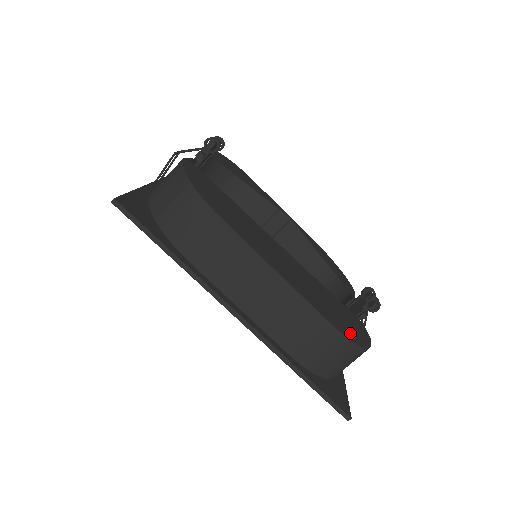
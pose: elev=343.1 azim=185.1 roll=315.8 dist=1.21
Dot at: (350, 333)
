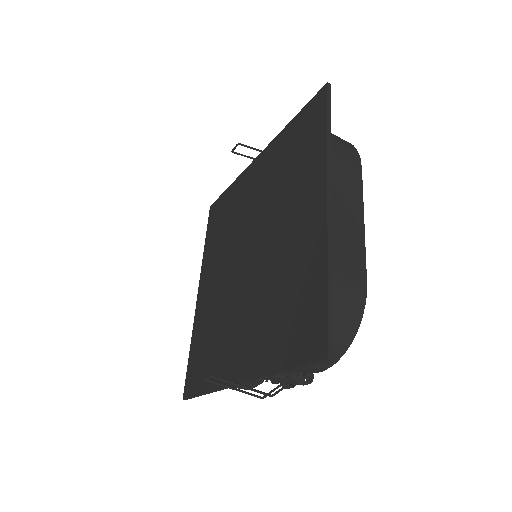
Dot at: occluded
